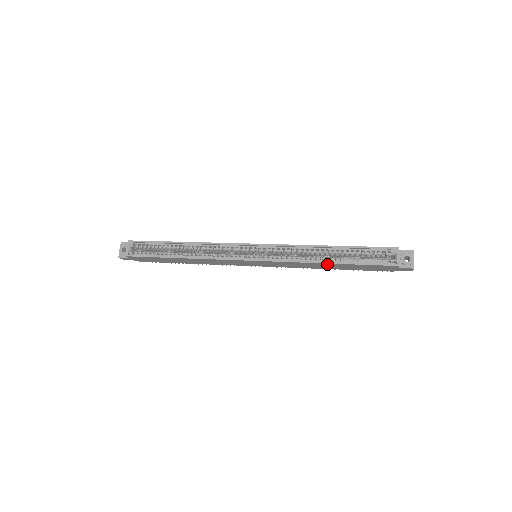
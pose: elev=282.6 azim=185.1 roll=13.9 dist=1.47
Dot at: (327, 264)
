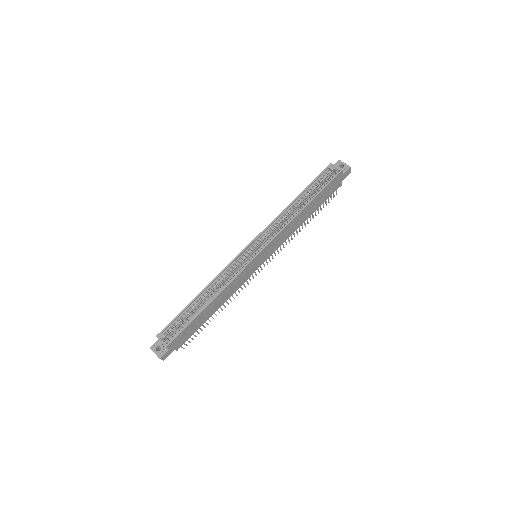
Dot at: (304, 210)
